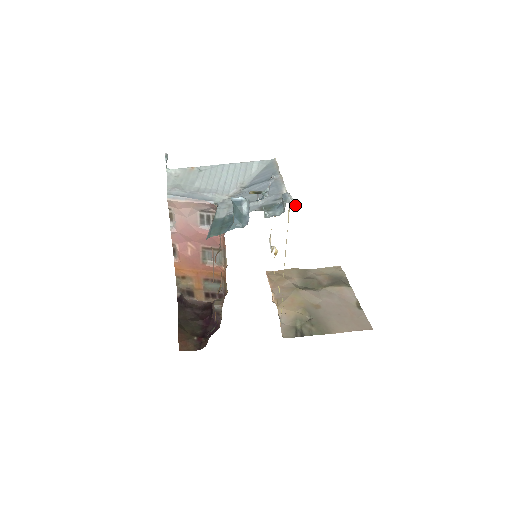
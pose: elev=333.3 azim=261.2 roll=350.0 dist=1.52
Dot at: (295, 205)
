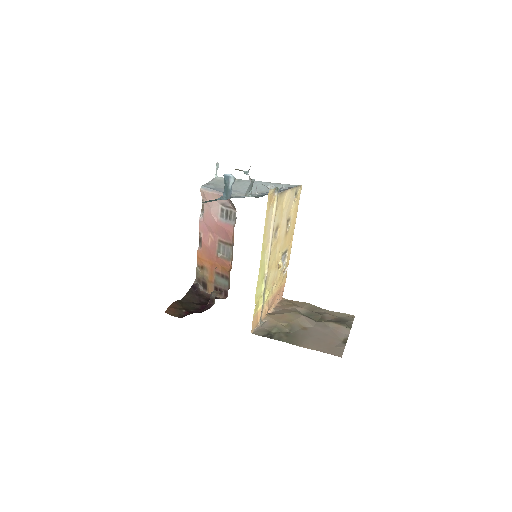
Dot at: occluded
